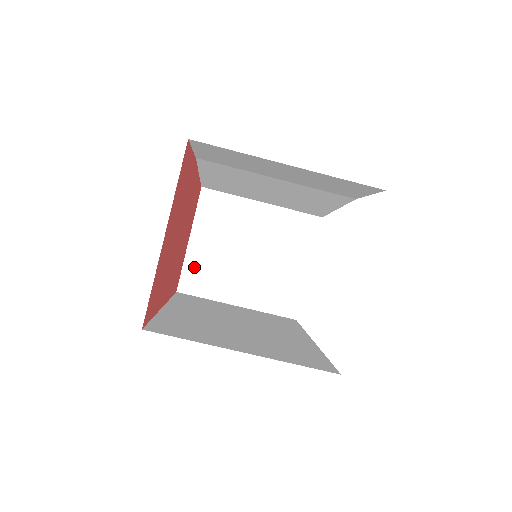
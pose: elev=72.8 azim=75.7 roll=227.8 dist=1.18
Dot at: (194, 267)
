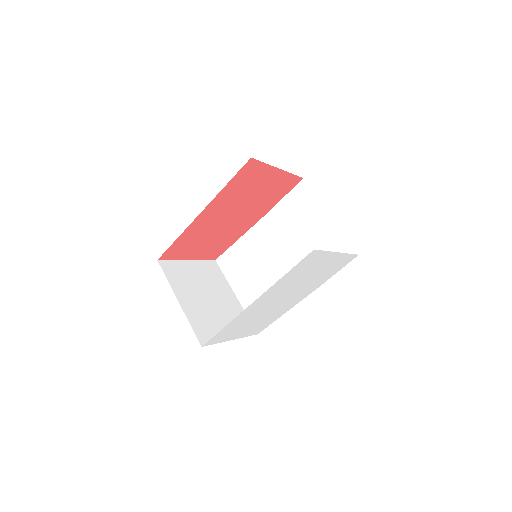
Dot at: (178, 267)
